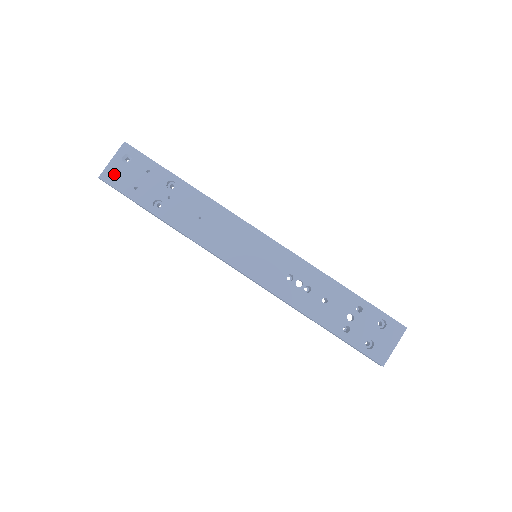
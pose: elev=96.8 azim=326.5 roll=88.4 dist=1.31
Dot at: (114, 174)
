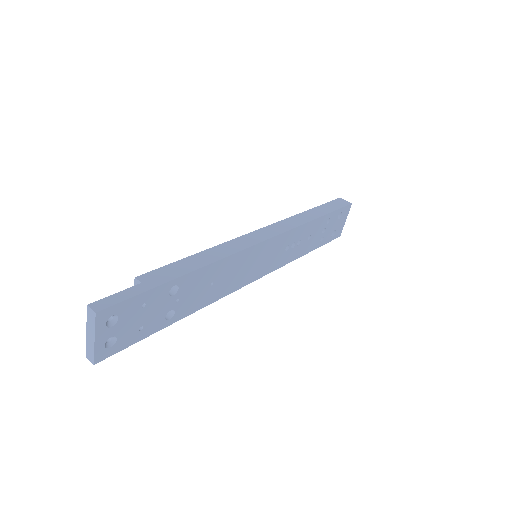
Dot at: (105, 344)
